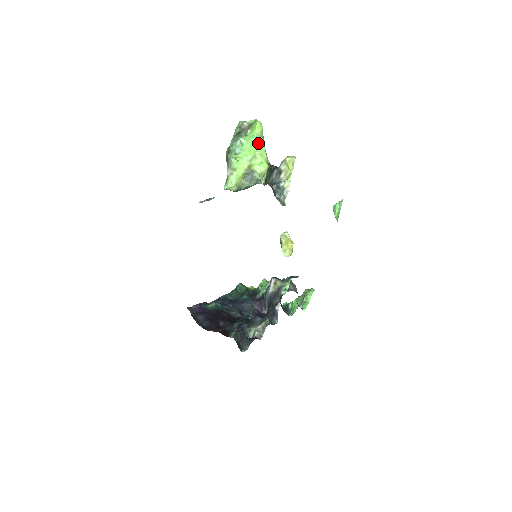
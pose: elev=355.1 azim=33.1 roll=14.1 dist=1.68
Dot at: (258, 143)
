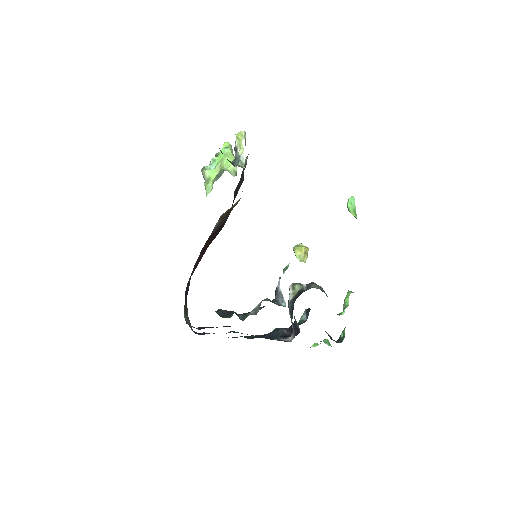
Dot at: (224, 151)
